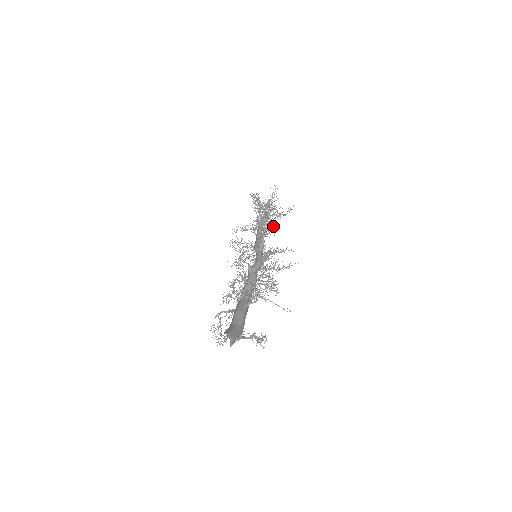
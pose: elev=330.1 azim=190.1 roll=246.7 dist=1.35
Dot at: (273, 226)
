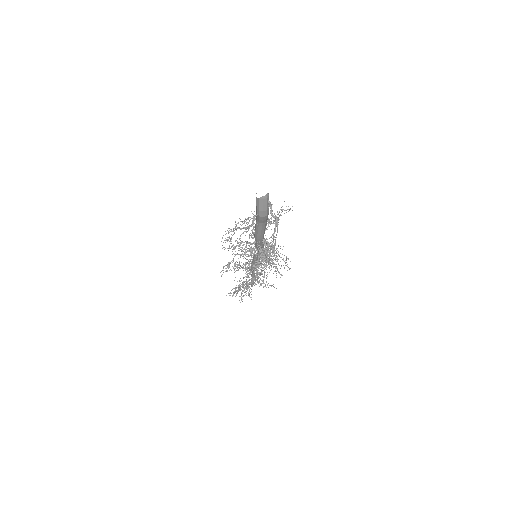
Dot at: occluded
